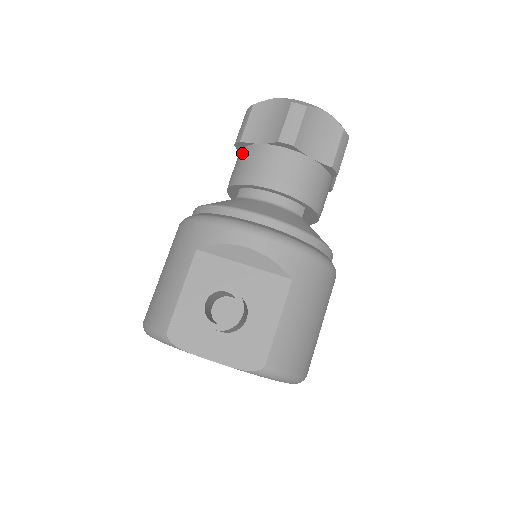
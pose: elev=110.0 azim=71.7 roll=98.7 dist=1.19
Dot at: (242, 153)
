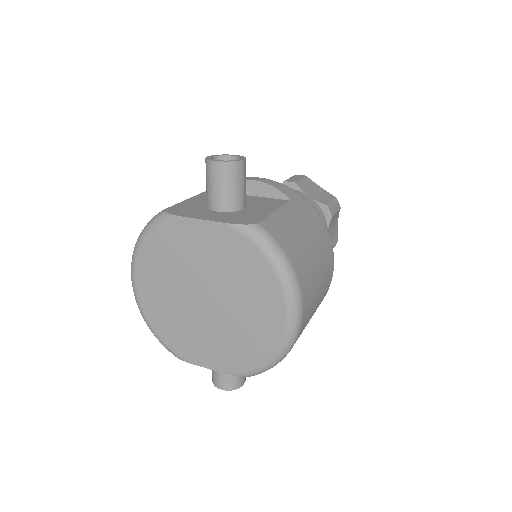
Dot at: occluded
